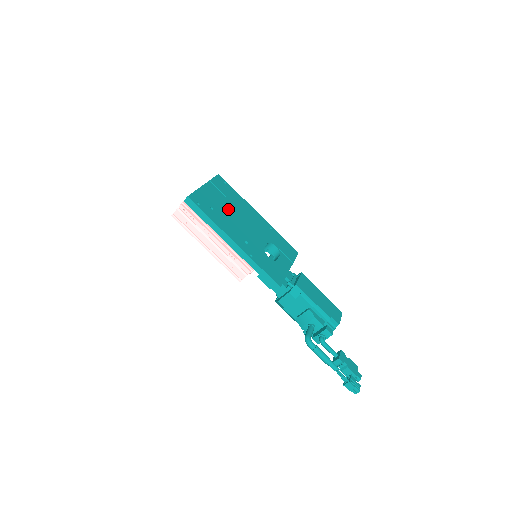
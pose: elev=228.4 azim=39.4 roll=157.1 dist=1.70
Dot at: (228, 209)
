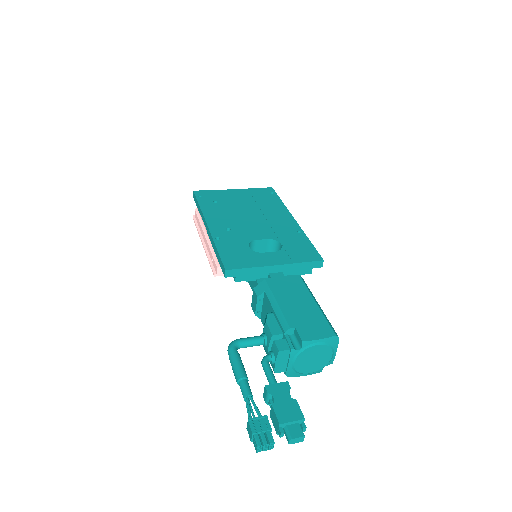
Dot at: (242, 207)
